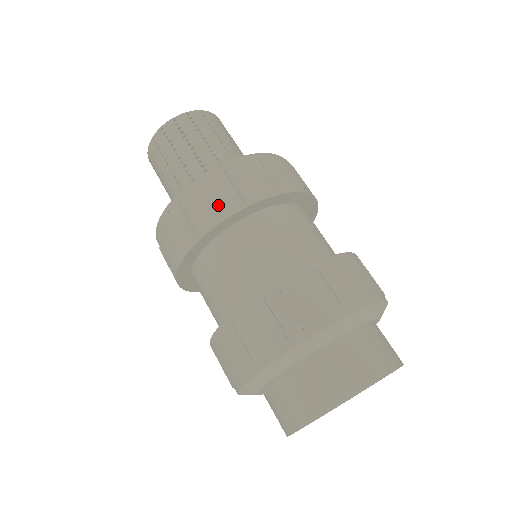
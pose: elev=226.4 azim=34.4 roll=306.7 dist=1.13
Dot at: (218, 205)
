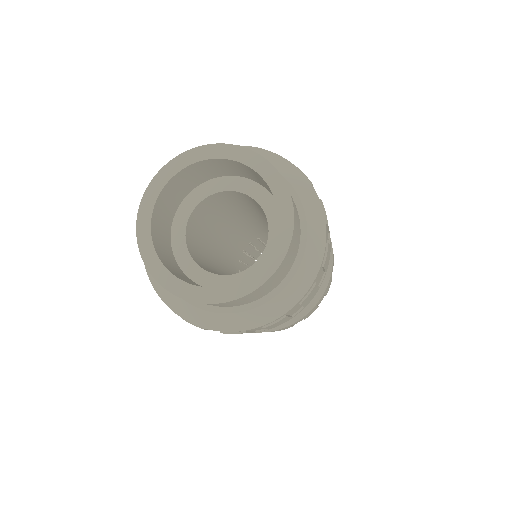
Dot at: occluded
